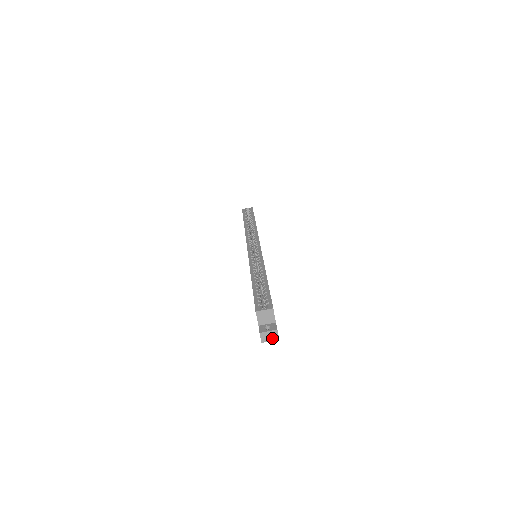
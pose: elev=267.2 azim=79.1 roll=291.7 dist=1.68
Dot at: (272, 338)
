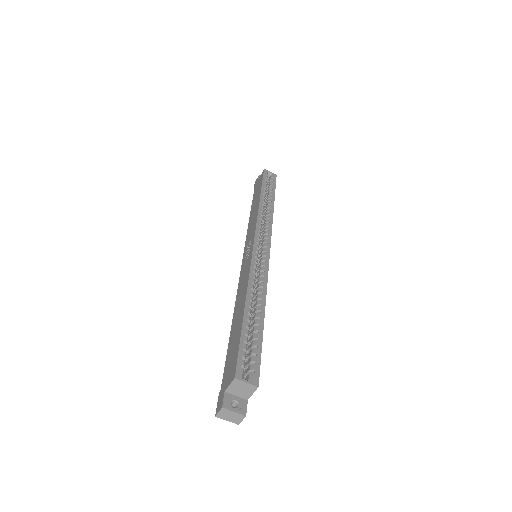
Dot at: (232, 419)
